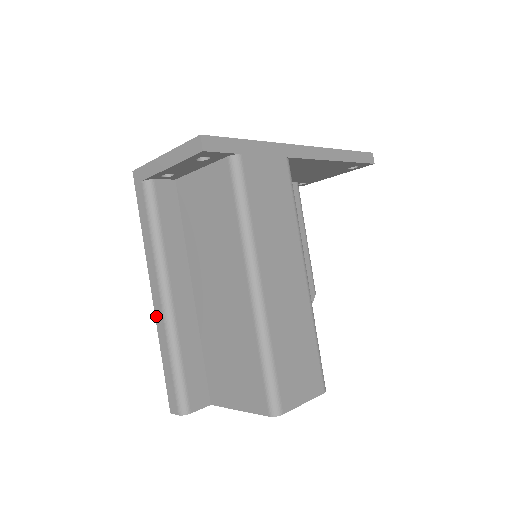
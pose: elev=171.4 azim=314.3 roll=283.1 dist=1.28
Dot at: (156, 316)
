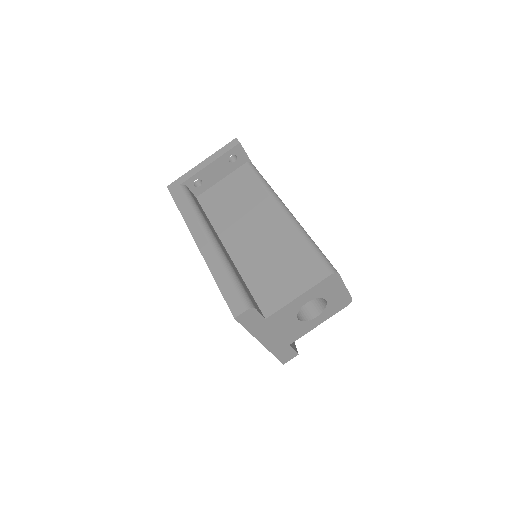
Dot at: (204, 255)
